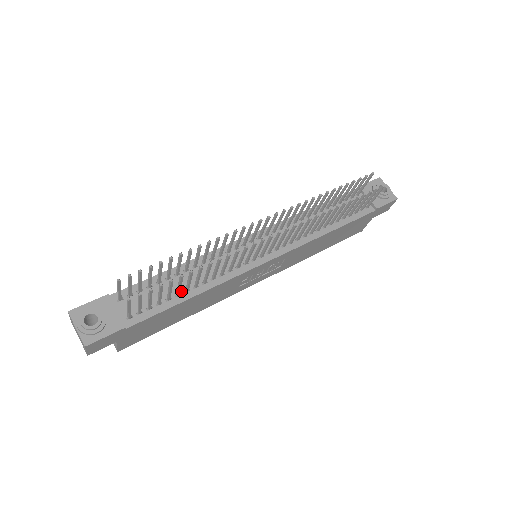
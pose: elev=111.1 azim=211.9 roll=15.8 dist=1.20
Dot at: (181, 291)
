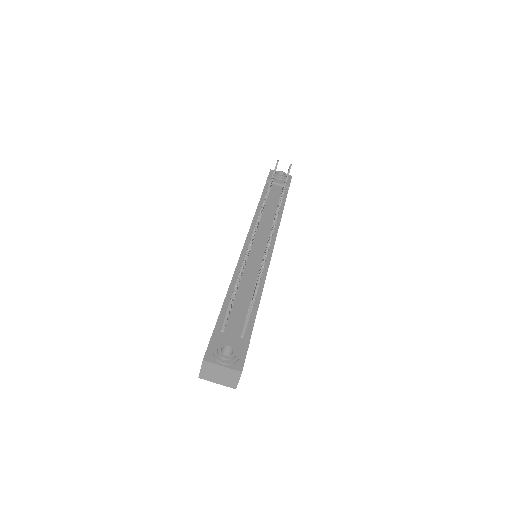
Dot at: (250, 298)
